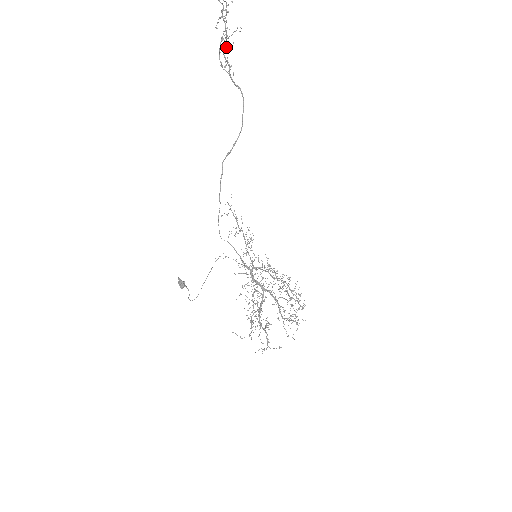
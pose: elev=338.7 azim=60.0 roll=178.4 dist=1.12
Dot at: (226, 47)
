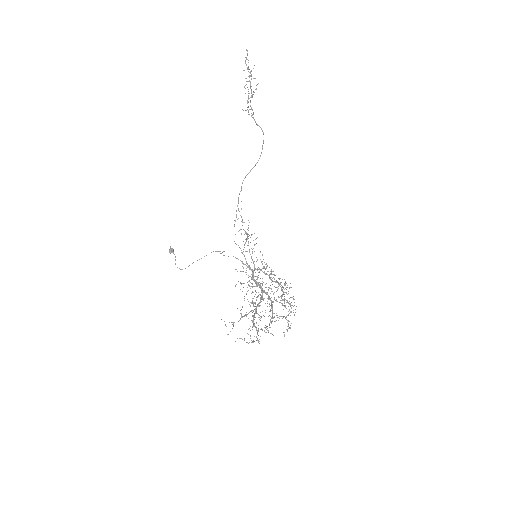
Dot at: occluded
